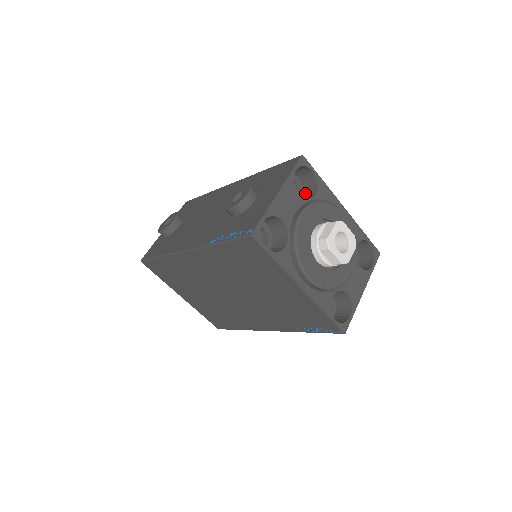
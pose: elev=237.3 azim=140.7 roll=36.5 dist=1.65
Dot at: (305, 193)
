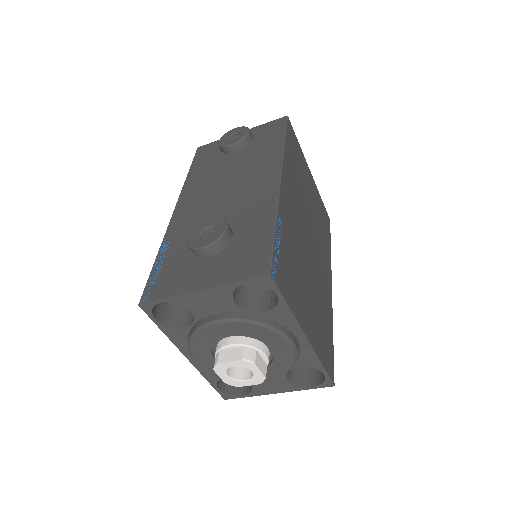
Dot at: (272, 292)
